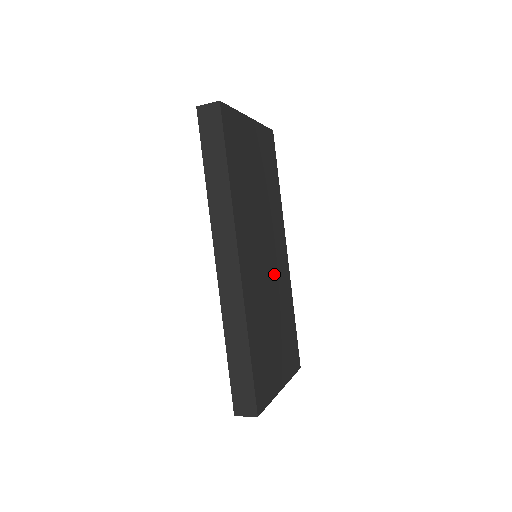
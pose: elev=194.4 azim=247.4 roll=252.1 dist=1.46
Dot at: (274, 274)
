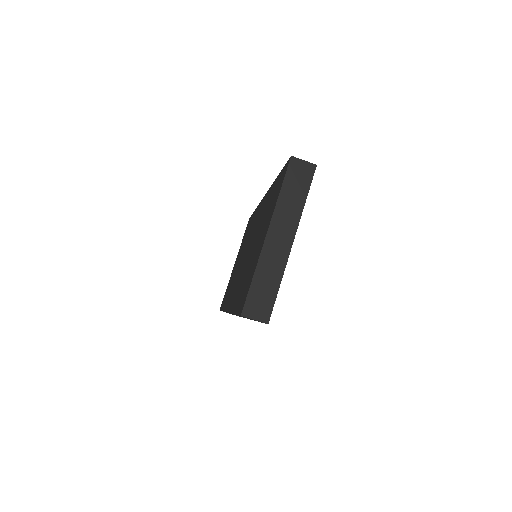
Dot at: occluded
